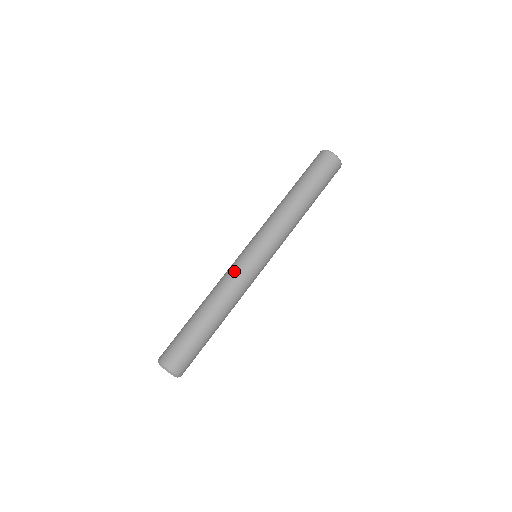
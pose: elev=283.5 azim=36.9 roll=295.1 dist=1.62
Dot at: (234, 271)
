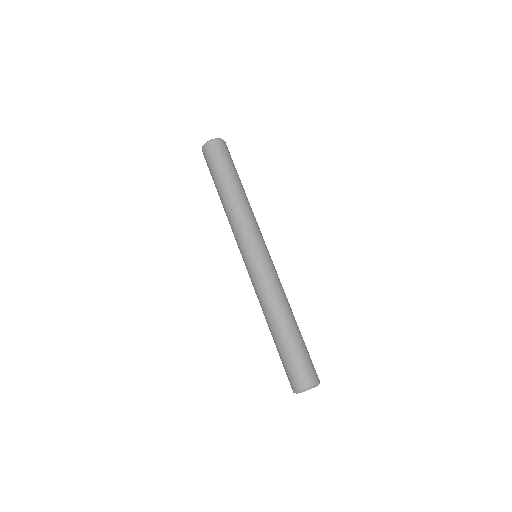
Dot at: (266, 278)
